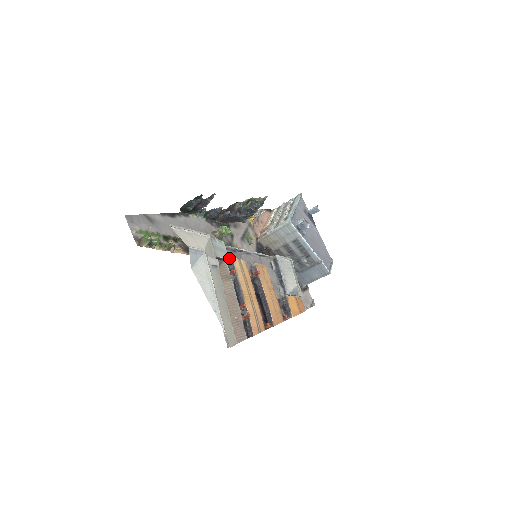
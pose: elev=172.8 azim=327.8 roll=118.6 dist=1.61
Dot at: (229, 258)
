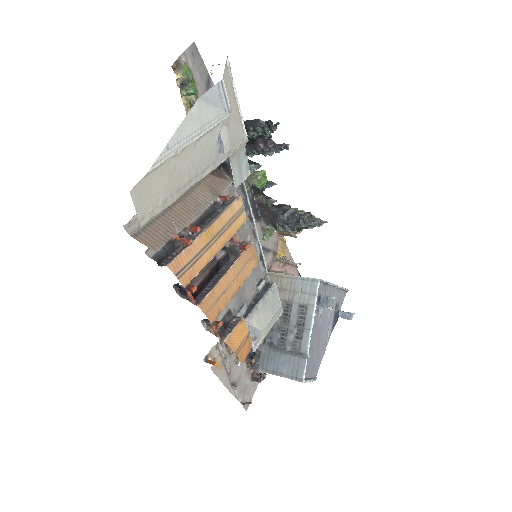
Dot at: occluded
